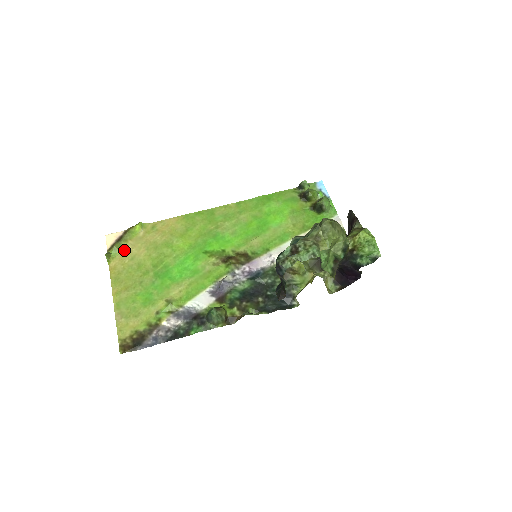
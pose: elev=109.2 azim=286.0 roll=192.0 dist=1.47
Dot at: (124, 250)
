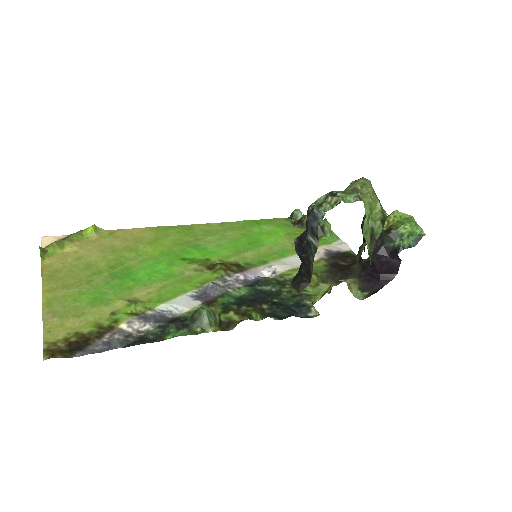
Dot at: (67, 250)
